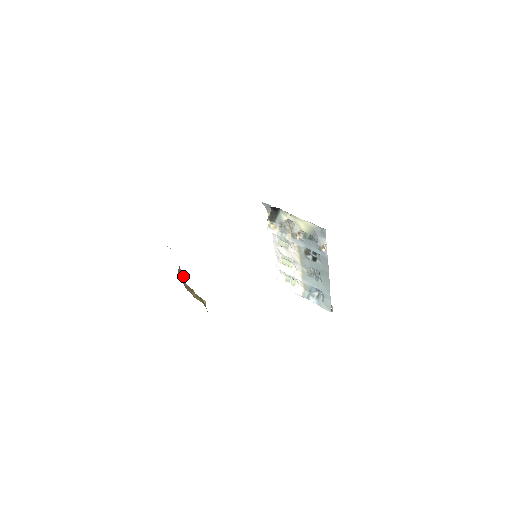
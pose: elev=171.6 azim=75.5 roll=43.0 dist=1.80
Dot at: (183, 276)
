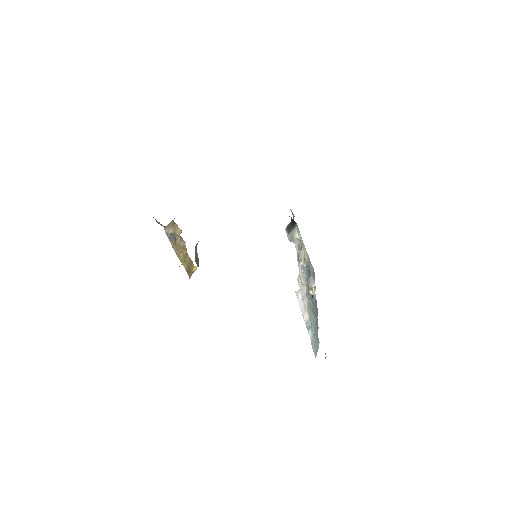
Dot at: (177, 233)
